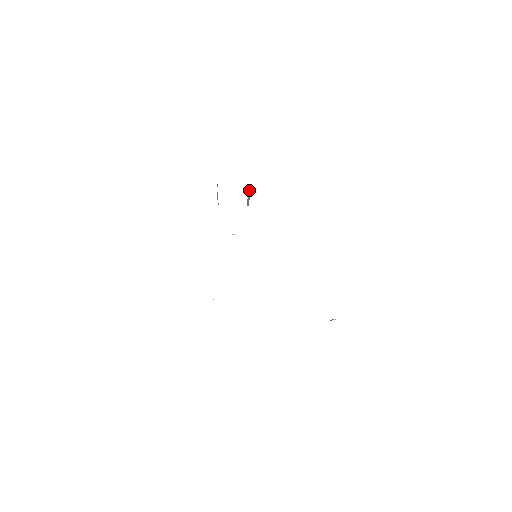
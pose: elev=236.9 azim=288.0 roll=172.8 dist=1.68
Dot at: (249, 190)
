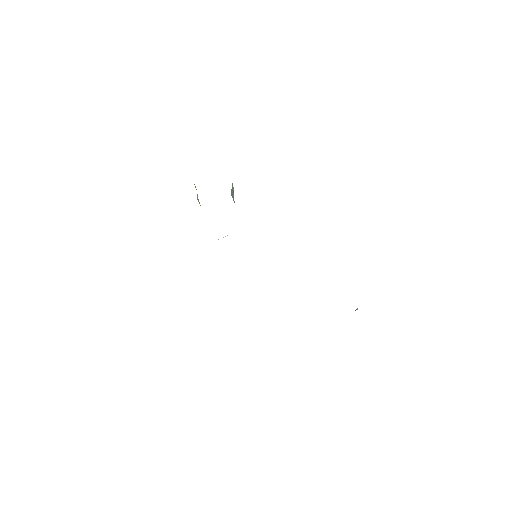
Dot at: occluded
